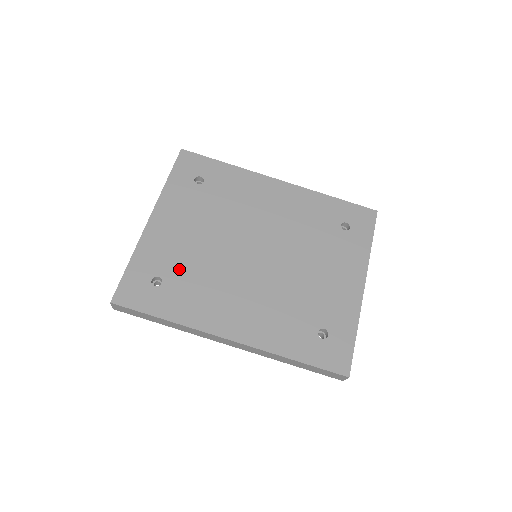
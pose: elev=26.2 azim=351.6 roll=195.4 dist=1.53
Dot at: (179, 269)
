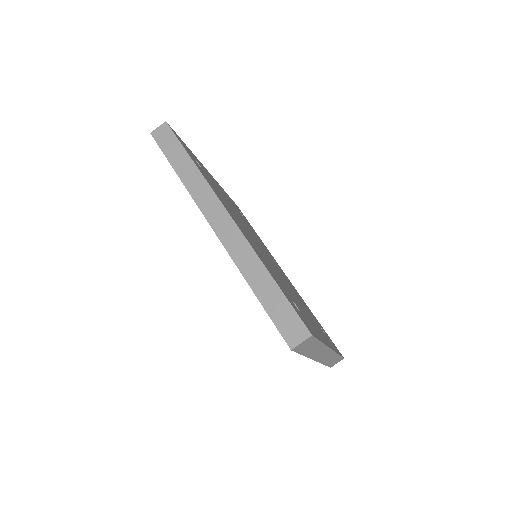
Dot at: occluded
